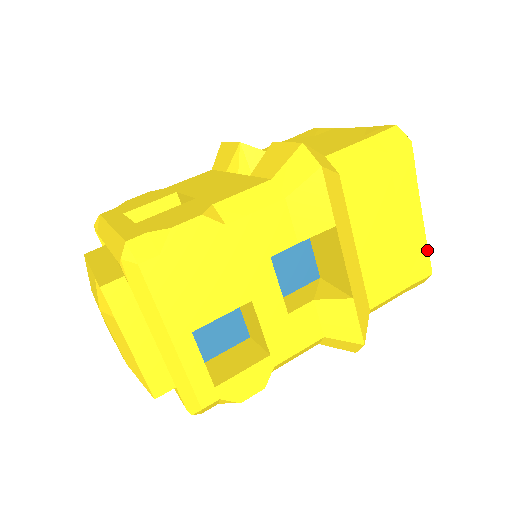
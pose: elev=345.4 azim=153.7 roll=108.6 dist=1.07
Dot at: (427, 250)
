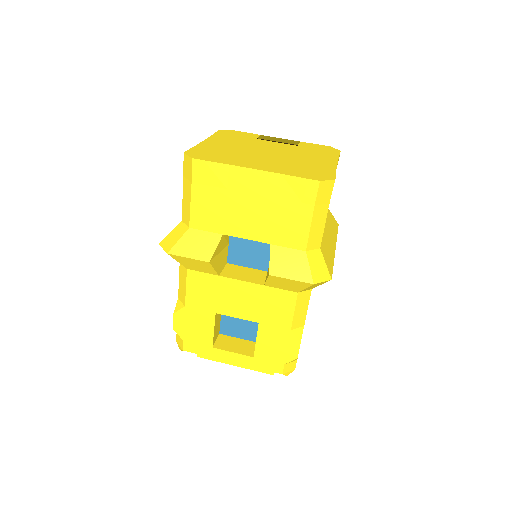
Dot at: occluded
